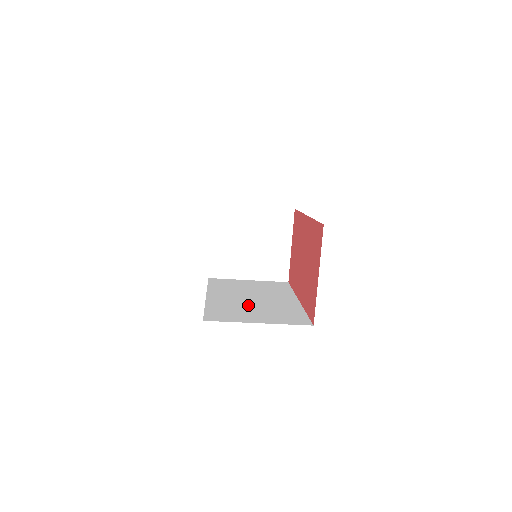
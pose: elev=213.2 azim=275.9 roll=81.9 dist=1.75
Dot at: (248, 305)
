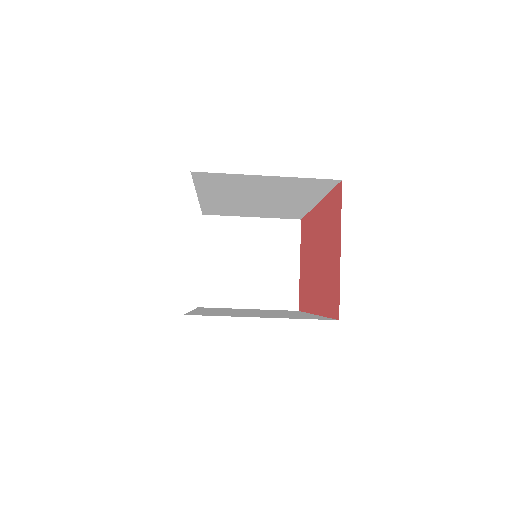
Dot at: (247, 313)
